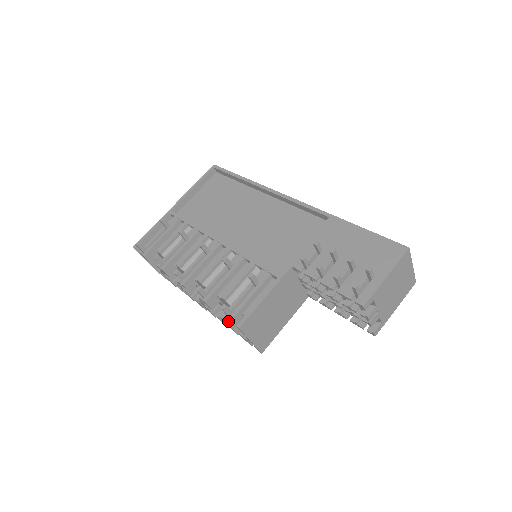
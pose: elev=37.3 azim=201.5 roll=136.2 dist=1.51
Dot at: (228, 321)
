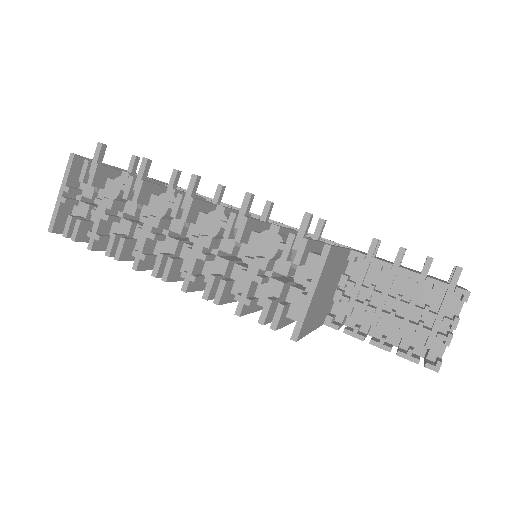
Dot at: (290, 248)
